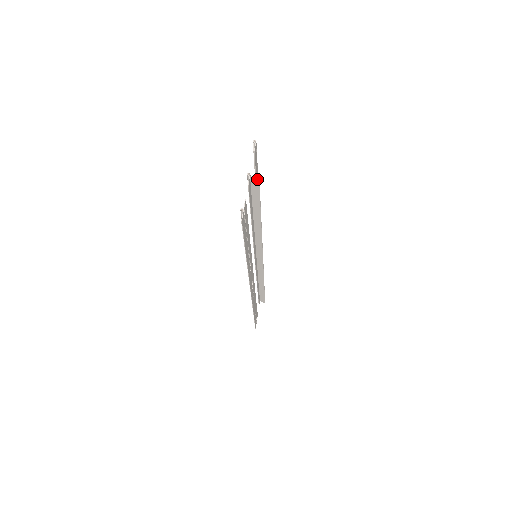
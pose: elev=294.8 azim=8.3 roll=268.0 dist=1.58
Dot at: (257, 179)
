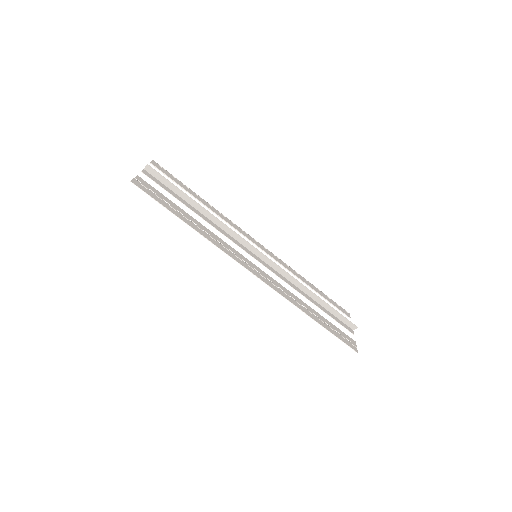
Dot at: (146, 165)
